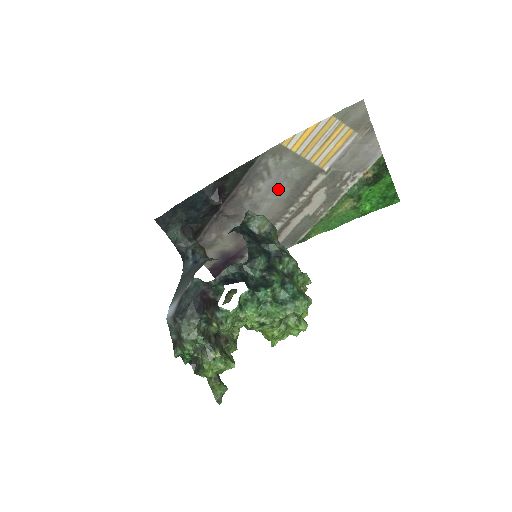
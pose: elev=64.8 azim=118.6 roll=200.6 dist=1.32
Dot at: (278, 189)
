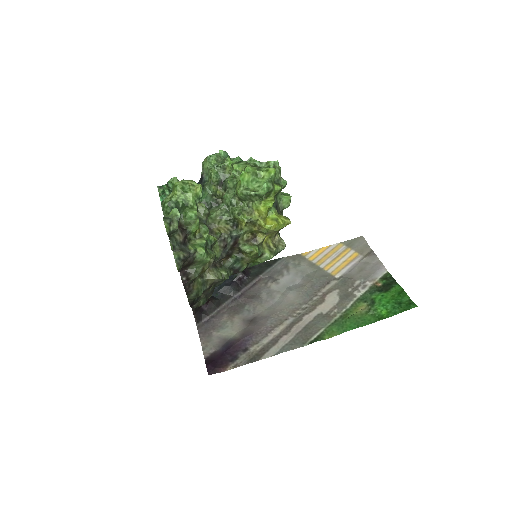
Dot at: (294, 286)
